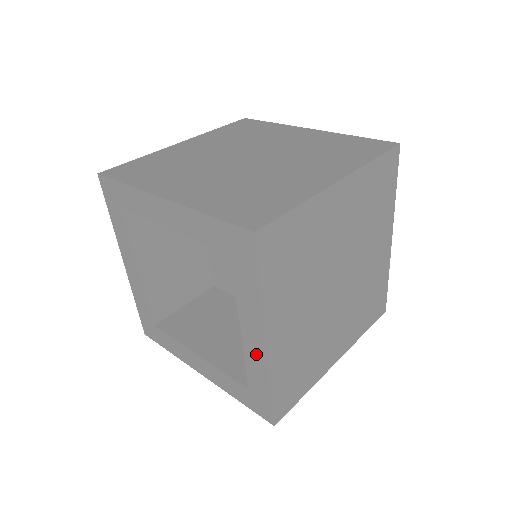
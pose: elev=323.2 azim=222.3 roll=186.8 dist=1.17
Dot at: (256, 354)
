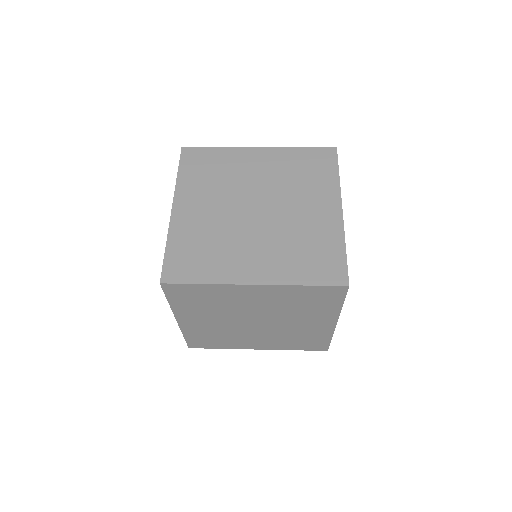
Dot at: occluded
